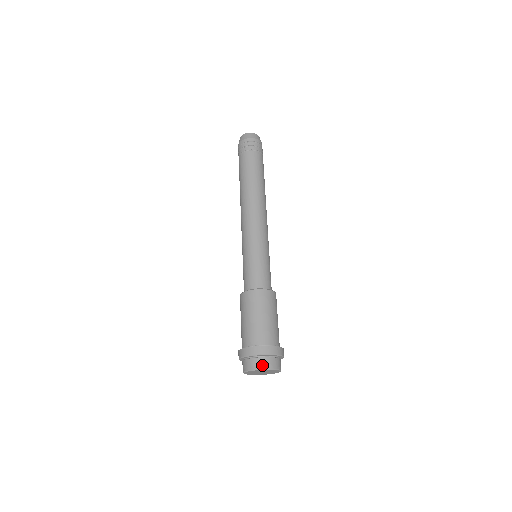
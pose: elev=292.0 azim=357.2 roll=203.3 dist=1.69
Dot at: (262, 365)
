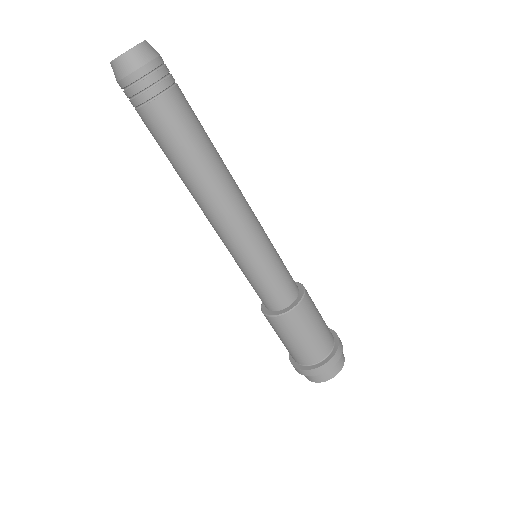
Dot at: (326, 378)
